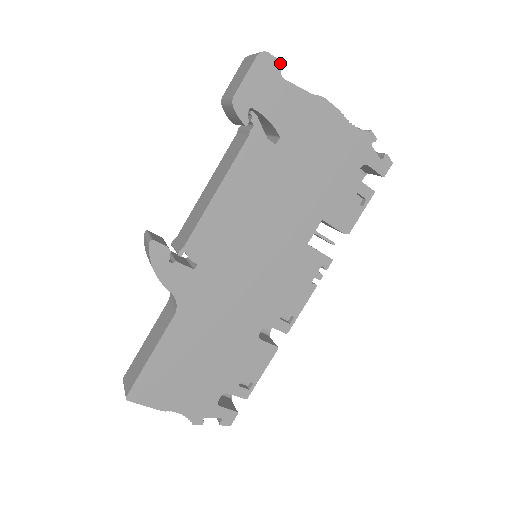
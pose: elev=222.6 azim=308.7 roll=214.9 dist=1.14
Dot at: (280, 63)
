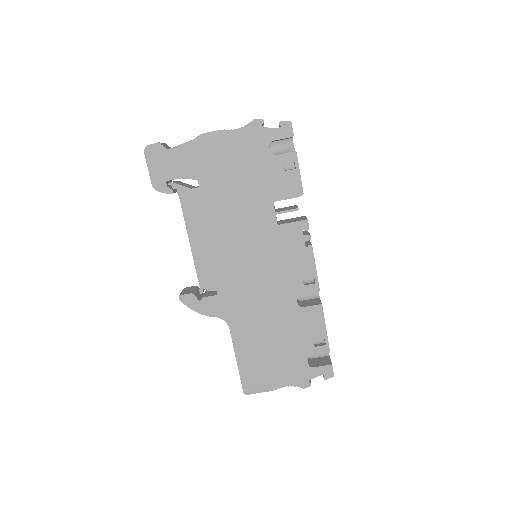
Dot at: (160, 143)
